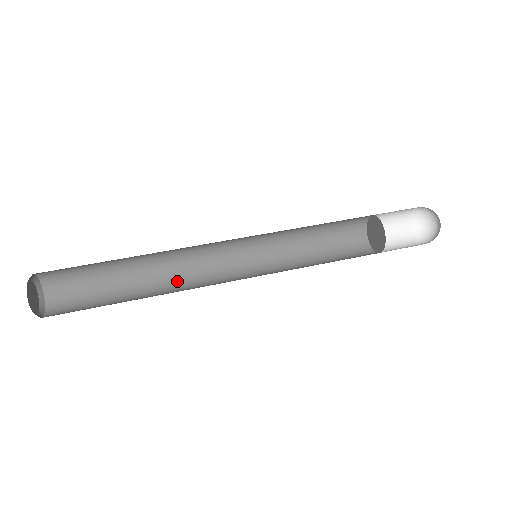
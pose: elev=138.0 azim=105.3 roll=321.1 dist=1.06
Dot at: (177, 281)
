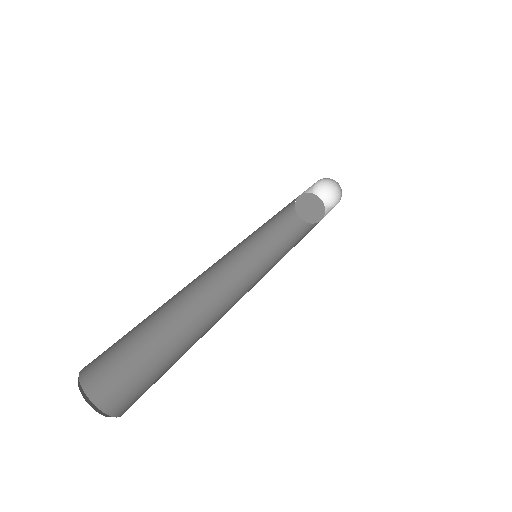
Dot at: (209, 314)
